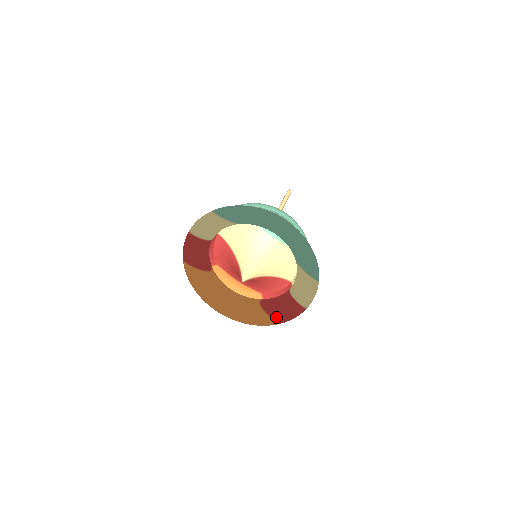
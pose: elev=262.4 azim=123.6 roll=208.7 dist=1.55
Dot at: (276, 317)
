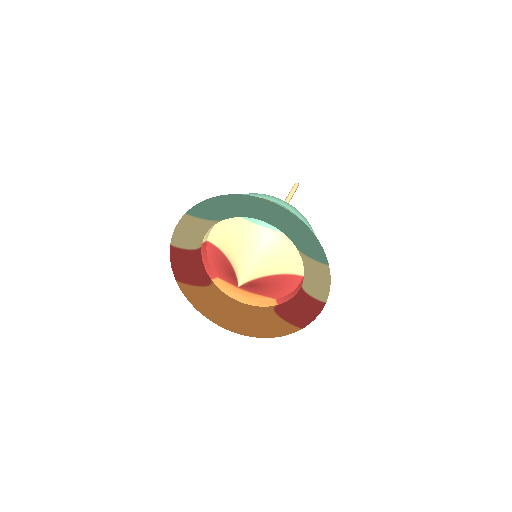
Dot at: (295, 322)
